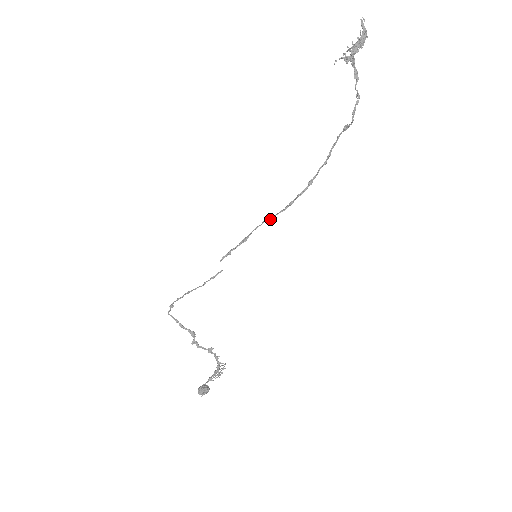
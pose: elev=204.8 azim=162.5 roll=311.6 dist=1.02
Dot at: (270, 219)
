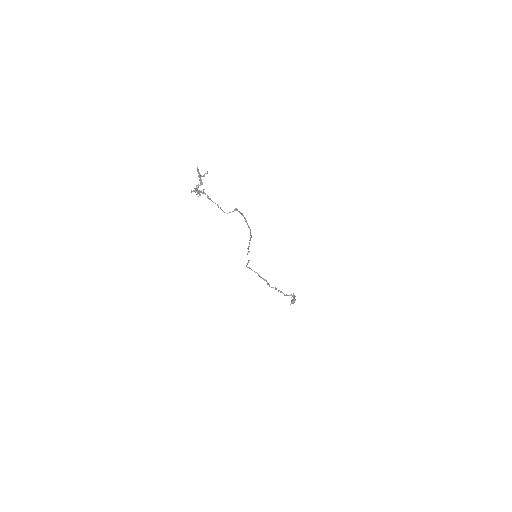
Dot at: (249, 240)
